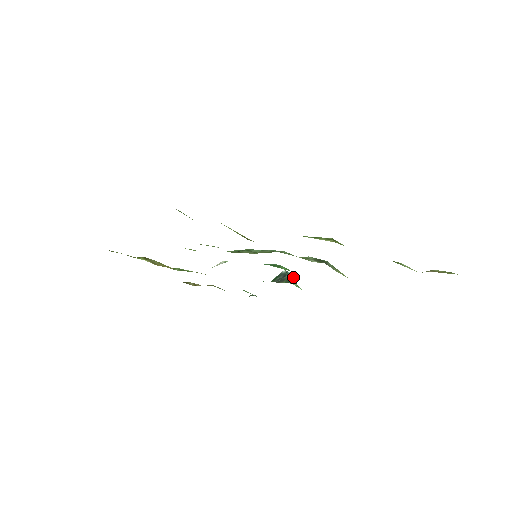
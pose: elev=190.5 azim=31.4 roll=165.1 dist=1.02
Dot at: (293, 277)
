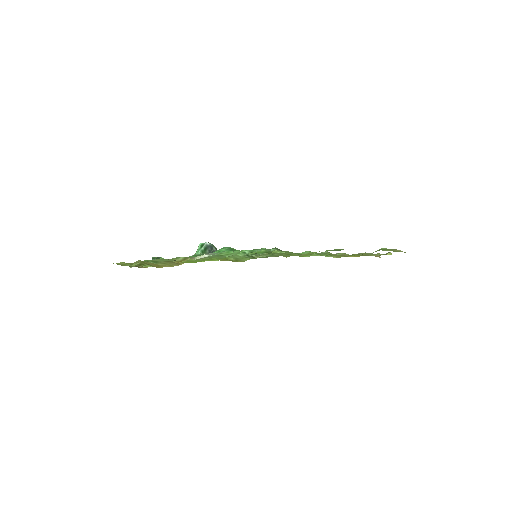
Dot at: (215, 247)
